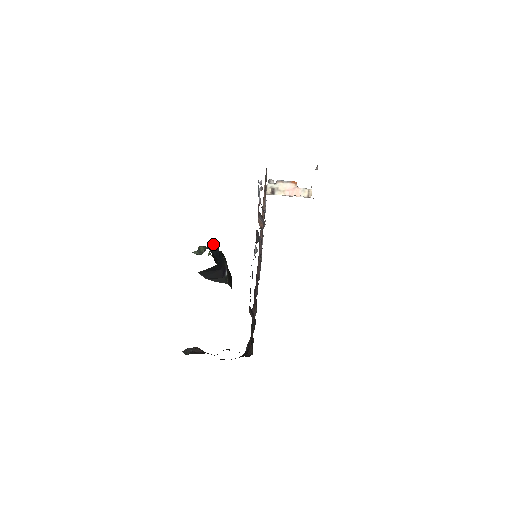
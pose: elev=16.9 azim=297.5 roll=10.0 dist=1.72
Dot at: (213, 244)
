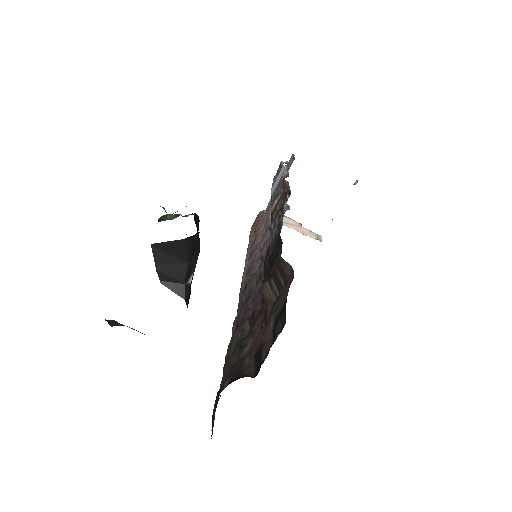
Dot at: occluded
